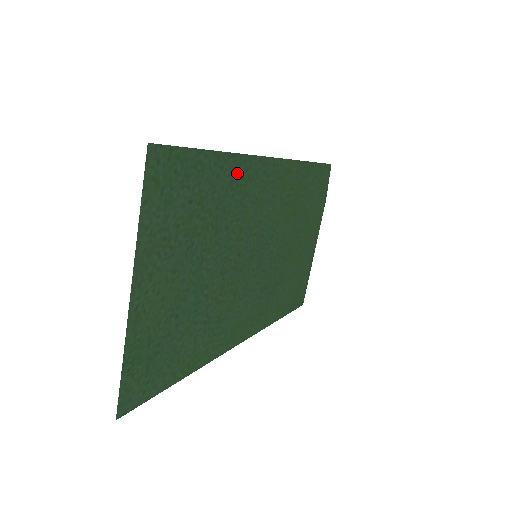
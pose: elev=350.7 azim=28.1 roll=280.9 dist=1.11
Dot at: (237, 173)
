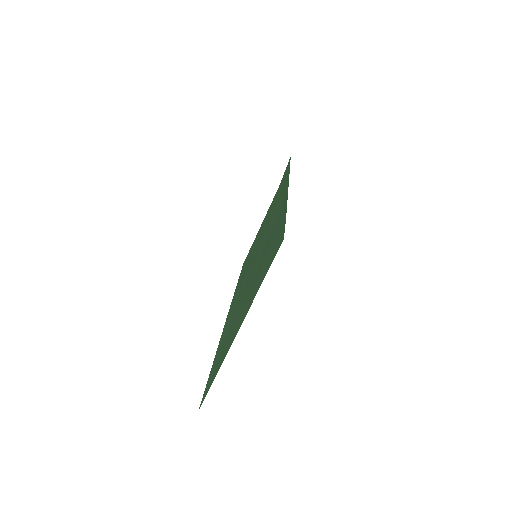
Dot at: (281, 214)
